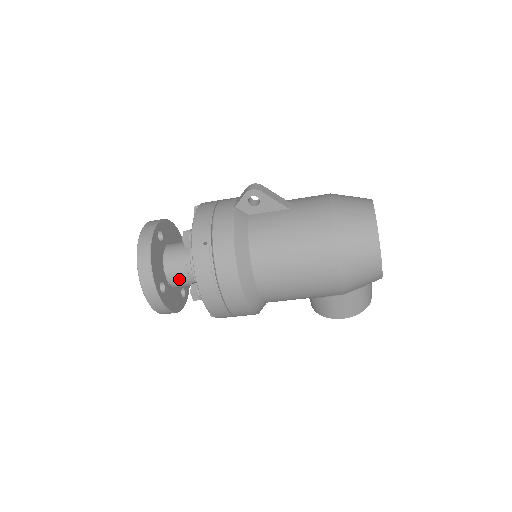
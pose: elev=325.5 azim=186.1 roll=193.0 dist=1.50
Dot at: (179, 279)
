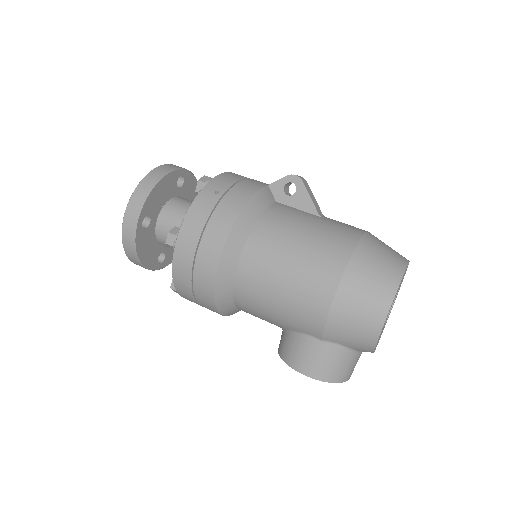
Dot at: (168, 229)
